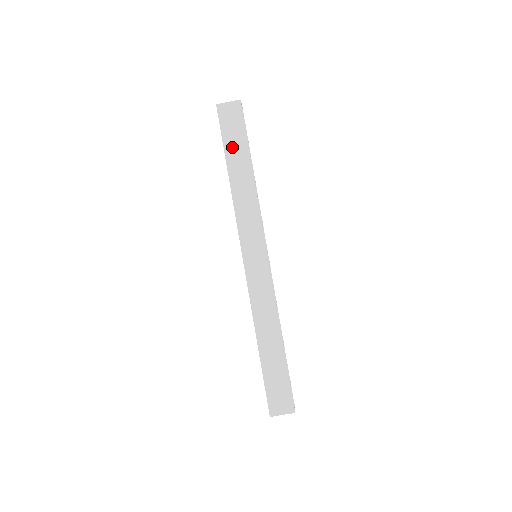
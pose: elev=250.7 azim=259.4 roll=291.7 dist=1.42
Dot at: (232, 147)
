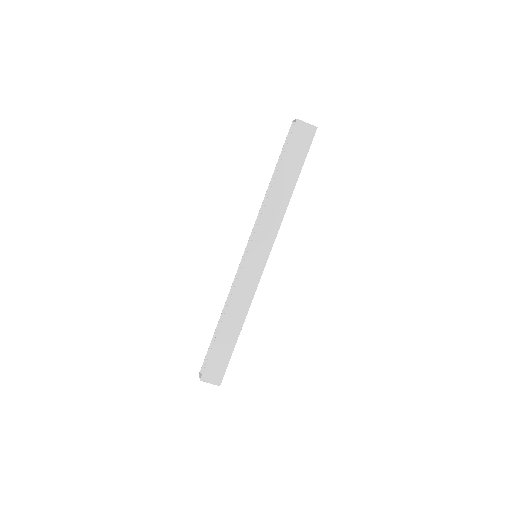
Dot at: (289, 162)
